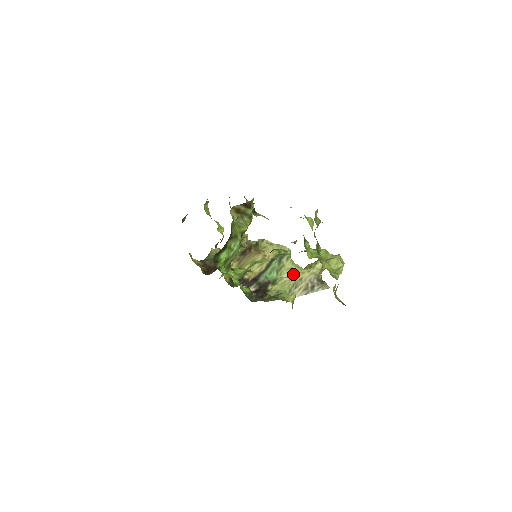
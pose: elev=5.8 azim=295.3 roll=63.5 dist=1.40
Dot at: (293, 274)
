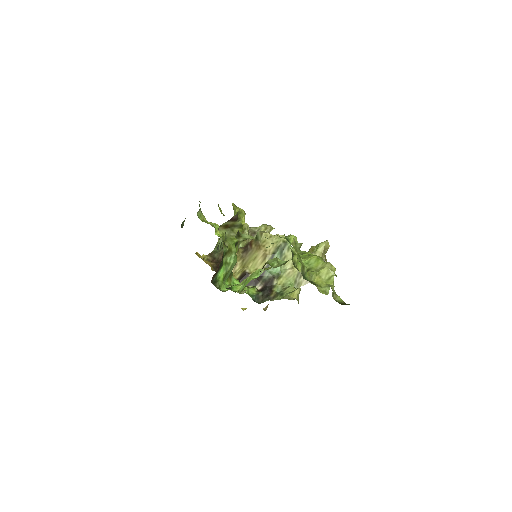
Dot at: occluded
